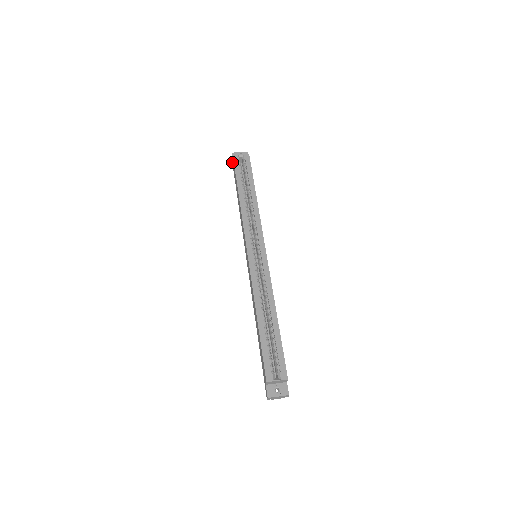
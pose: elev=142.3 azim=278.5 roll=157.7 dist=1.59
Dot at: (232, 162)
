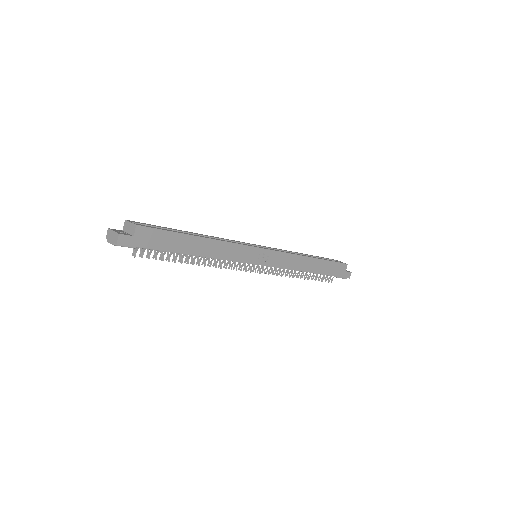
Dot at: occluded
